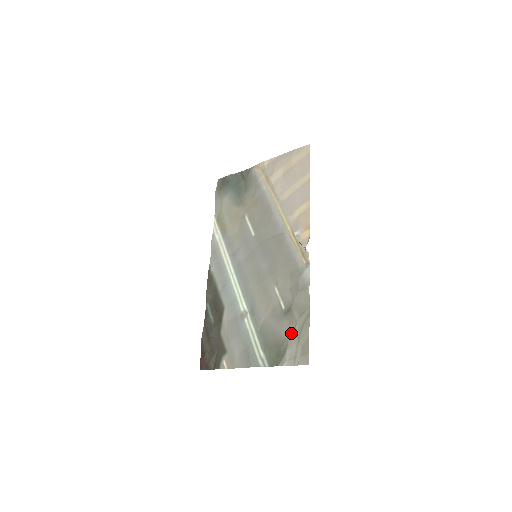
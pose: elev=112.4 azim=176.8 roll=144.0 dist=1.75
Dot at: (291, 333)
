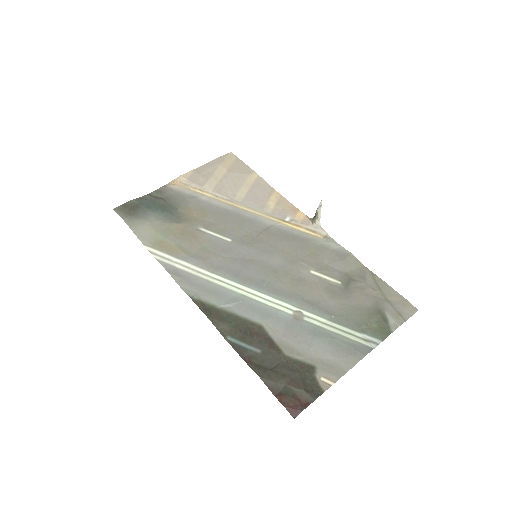
Dot at: (373, 297)
